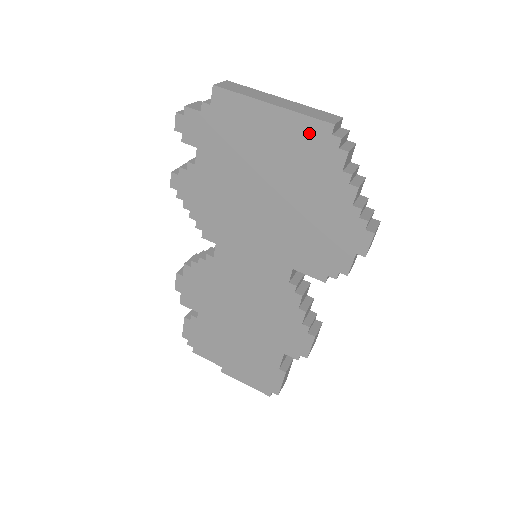
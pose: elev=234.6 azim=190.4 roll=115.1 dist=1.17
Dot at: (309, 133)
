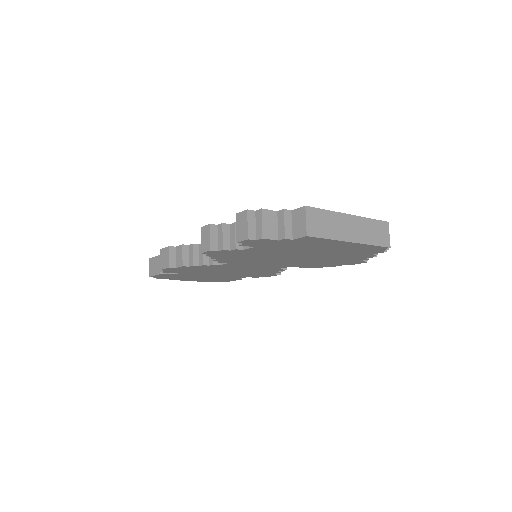
Dot at: (367, 248)
